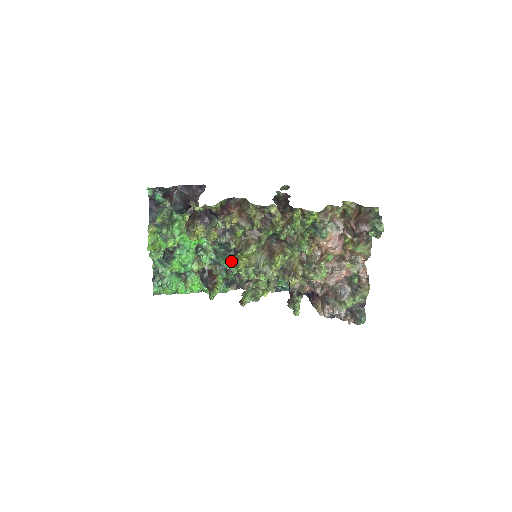
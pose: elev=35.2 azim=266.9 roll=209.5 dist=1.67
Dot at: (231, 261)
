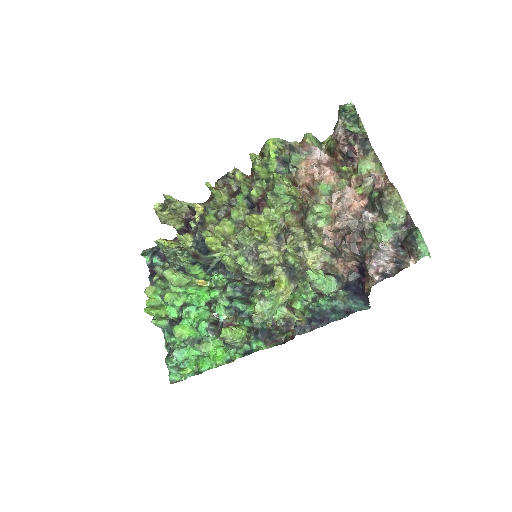
Dot at: (251, 301)
